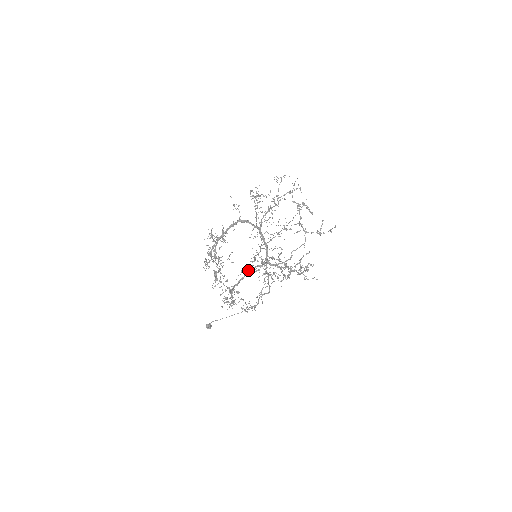
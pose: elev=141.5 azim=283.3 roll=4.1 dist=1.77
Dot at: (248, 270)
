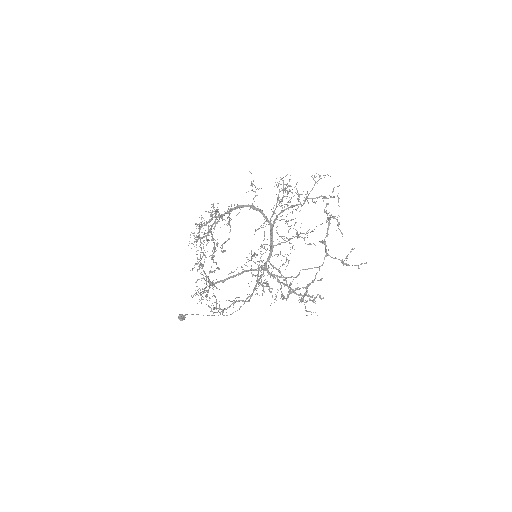
Dot at: occluded
